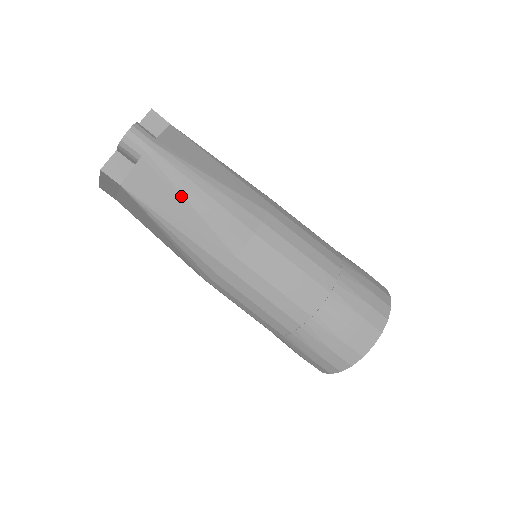
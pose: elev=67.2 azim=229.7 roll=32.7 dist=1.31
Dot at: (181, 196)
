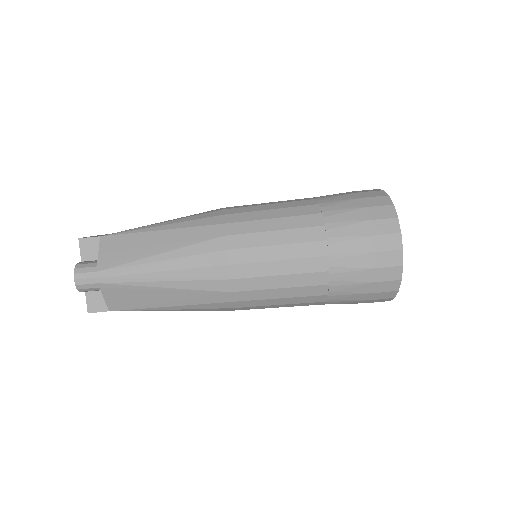
Dot at: (151, 288)
